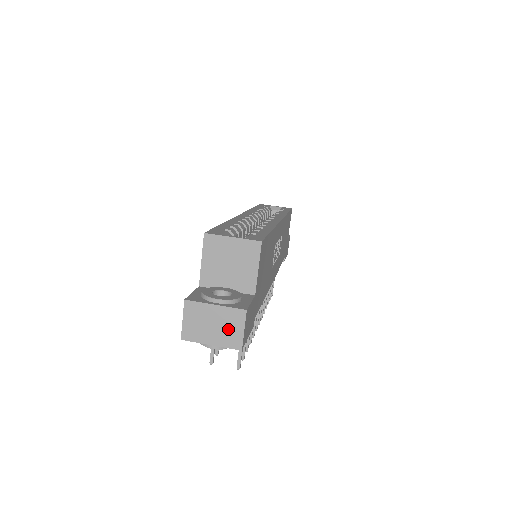
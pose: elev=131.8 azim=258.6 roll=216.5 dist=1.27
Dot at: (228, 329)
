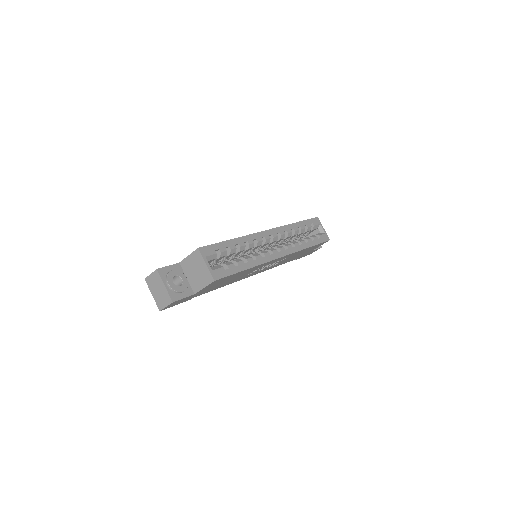
Dot at: (162, 299)
